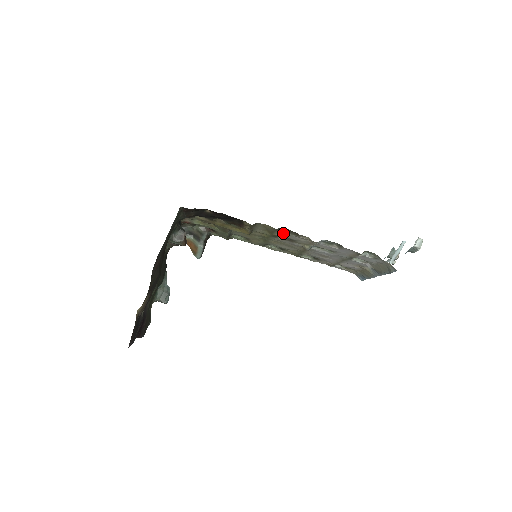
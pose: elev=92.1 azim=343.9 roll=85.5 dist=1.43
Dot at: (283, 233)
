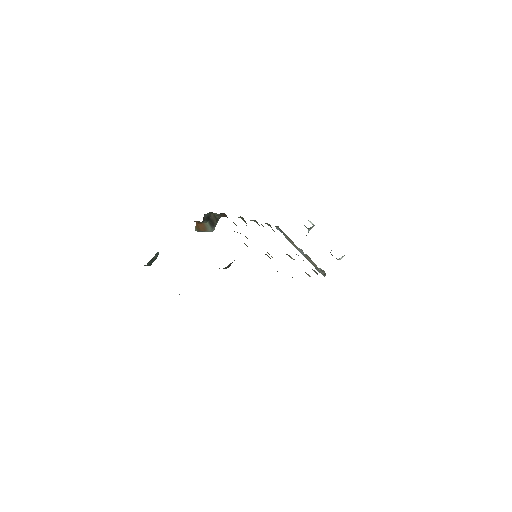
Dot at: occluded
